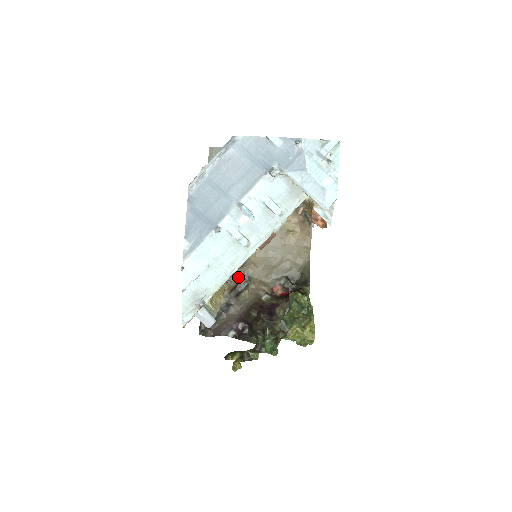
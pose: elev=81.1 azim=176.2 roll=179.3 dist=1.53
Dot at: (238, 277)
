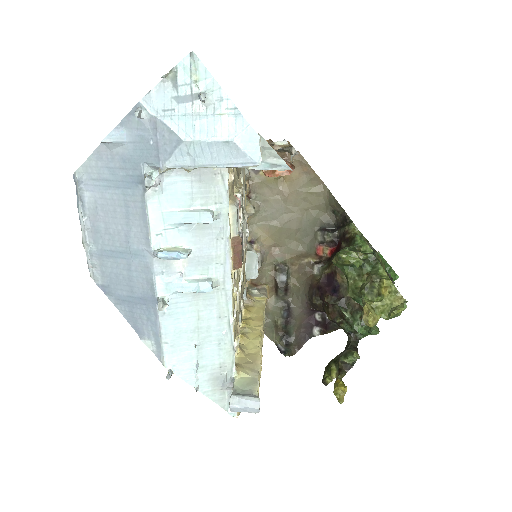
Dot at: (270, 273)
